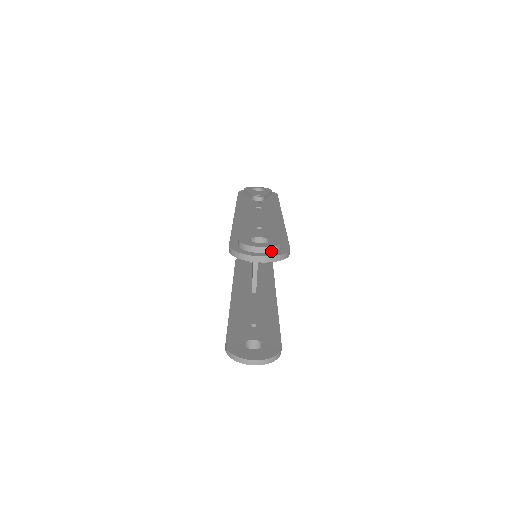
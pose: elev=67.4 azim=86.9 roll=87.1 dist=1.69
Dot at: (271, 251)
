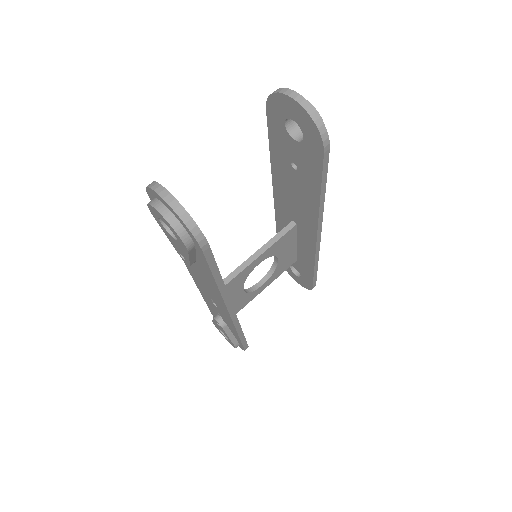
Dot at: occluded
